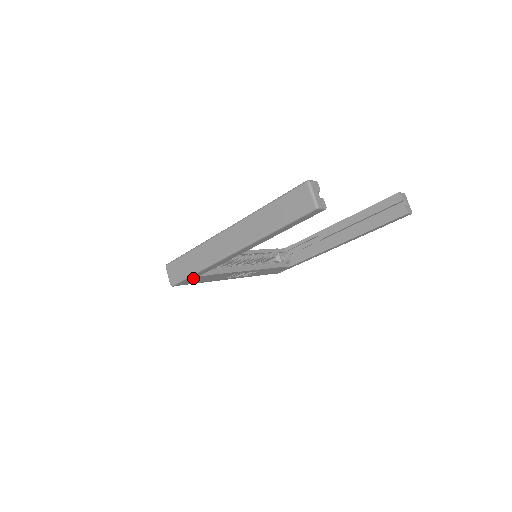
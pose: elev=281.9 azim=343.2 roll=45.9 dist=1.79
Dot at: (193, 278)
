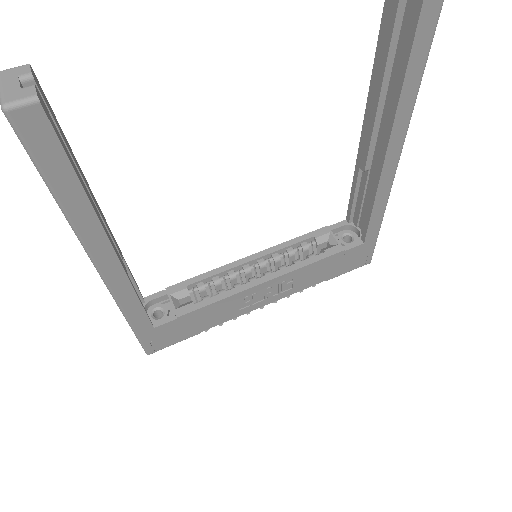
Dot at: (153, 333)
